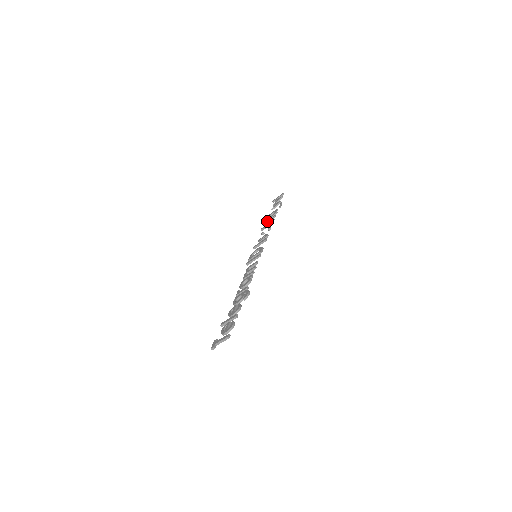
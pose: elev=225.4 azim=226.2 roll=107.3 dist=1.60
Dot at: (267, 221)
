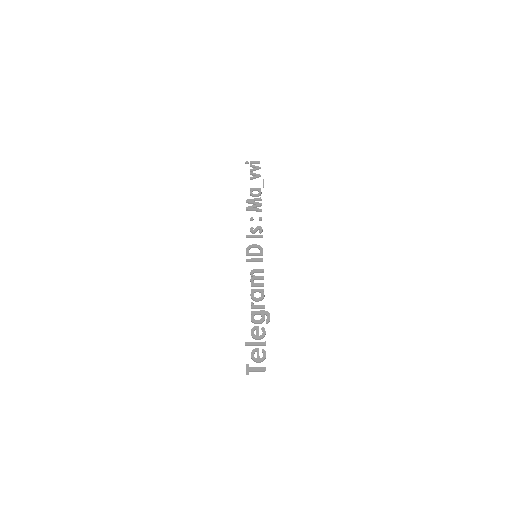
Dot at: (252, 200)
